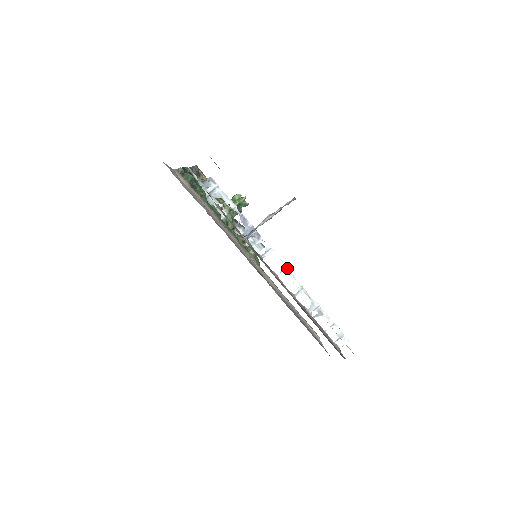
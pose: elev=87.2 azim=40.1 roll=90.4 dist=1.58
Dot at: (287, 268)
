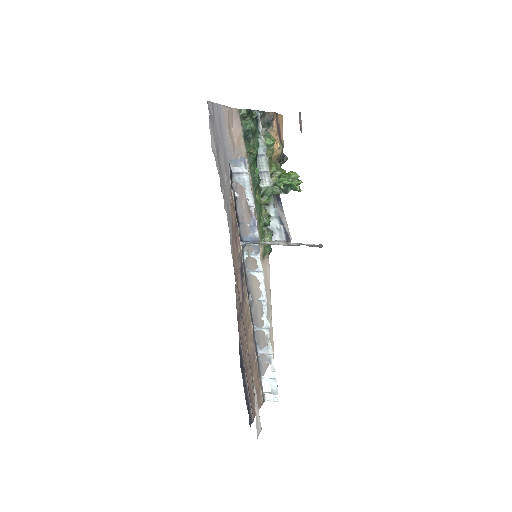
Dot at: (265, 300)
